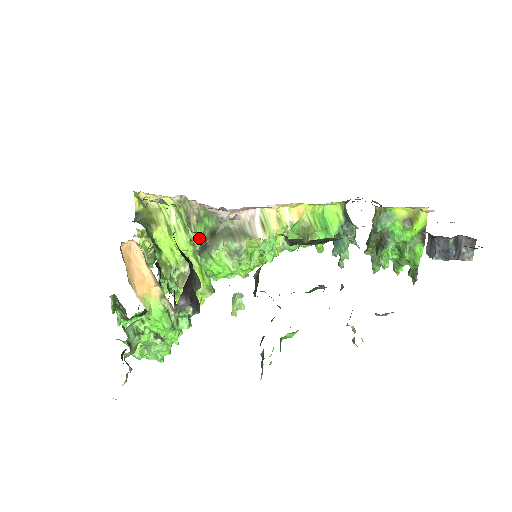
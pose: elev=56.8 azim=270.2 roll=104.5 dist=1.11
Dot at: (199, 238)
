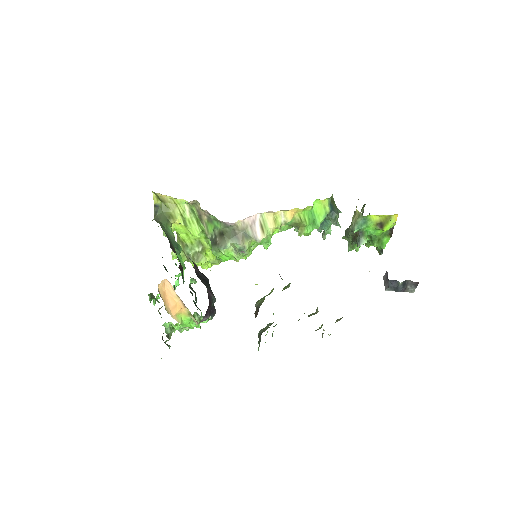
Dot at: (210, 232)
